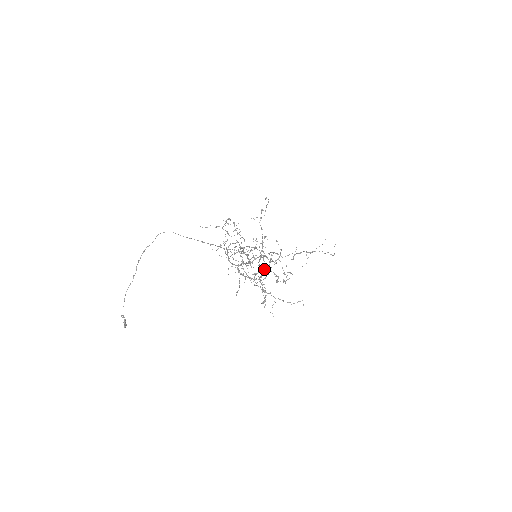
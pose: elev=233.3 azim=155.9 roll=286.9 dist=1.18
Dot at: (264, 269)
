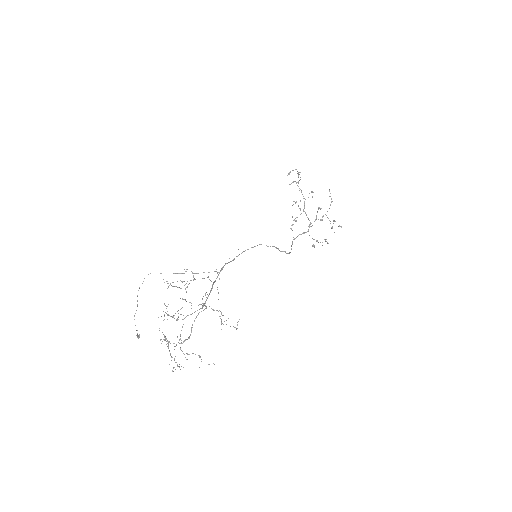
Dot at: (302, 233)
